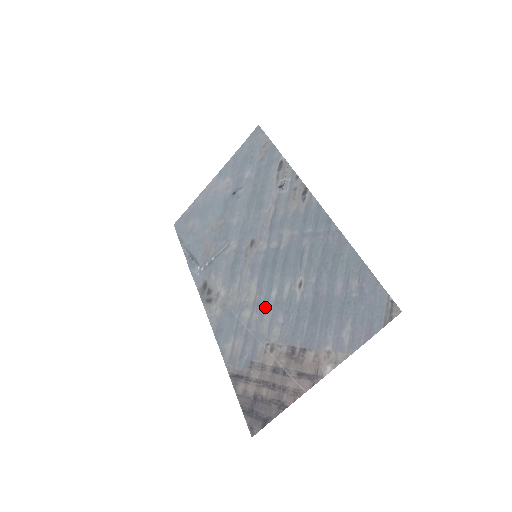
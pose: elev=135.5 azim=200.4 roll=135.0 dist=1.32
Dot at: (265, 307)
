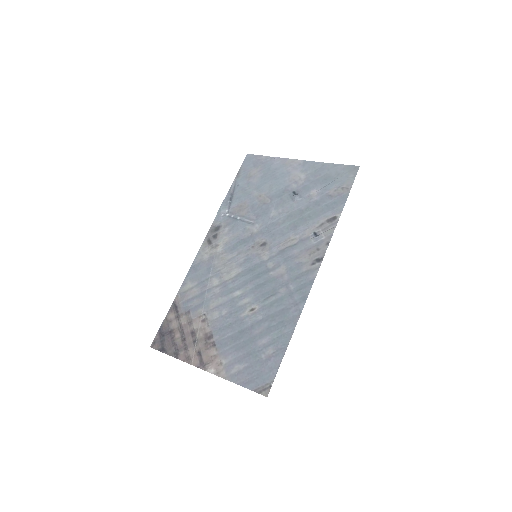
Dot at: (226, 293)
